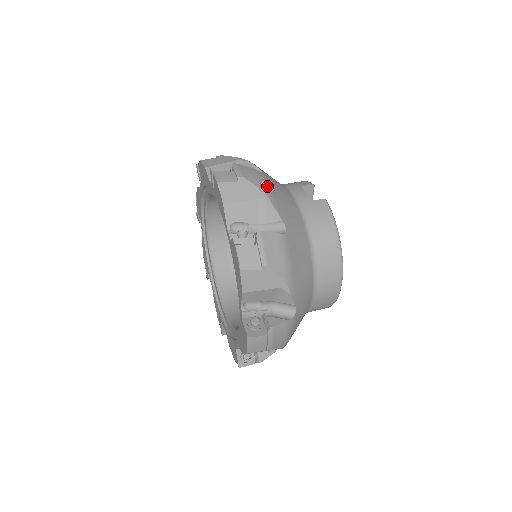
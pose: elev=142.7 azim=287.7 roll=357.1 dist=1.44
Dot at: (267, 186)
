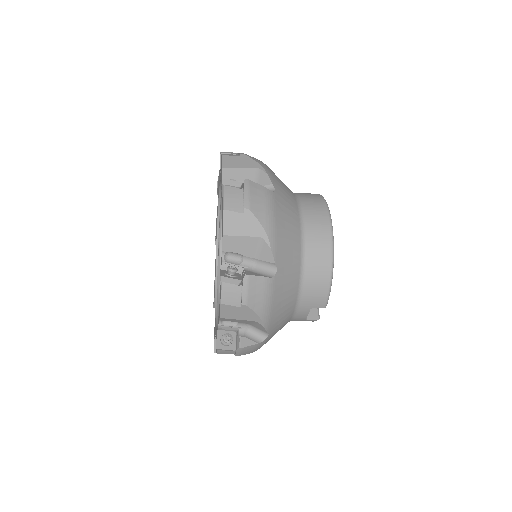
Dot at: occluded
